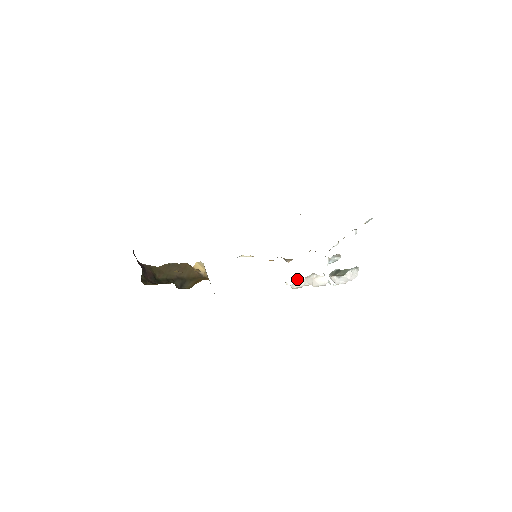
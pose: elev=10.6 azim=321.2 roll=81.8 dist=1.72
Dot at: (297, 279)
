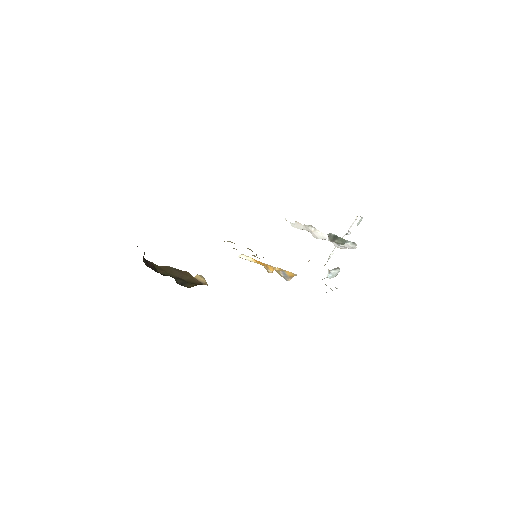
Dot at: (296, 222)
